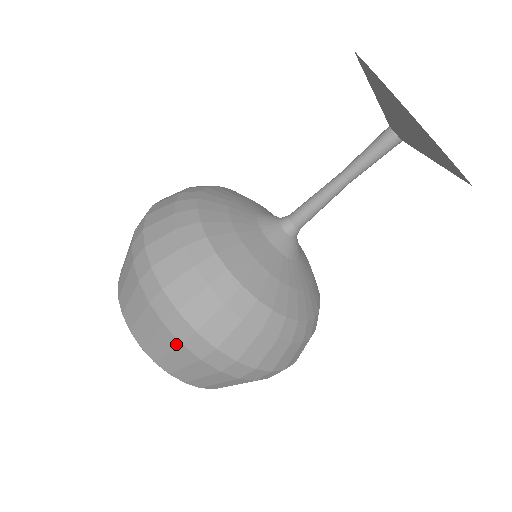
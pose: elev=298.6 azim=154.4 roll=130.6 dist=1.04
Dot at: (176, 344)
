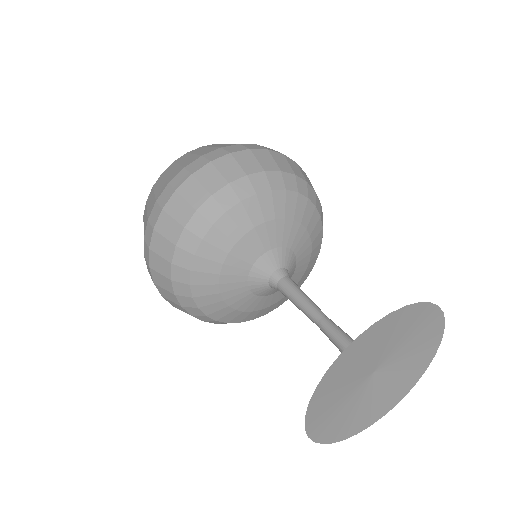
Dot at: occluded
